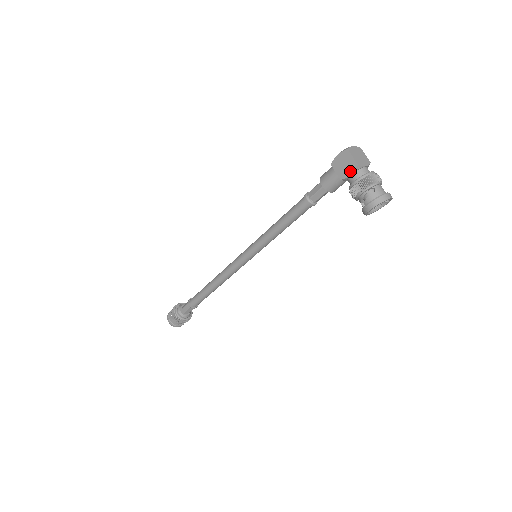
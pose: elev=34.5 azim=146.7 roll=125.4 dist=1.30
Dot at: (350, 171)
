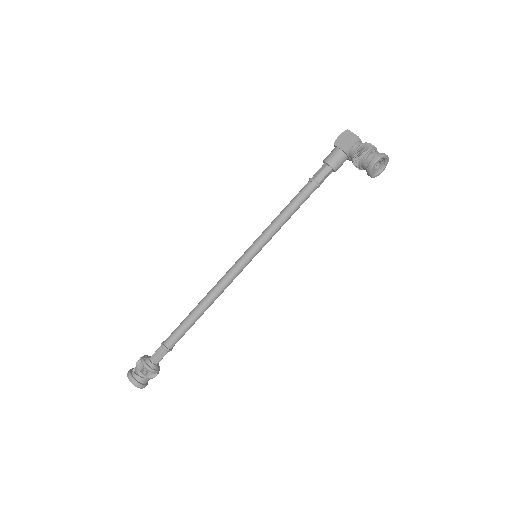
Dot at: (352, 143)
